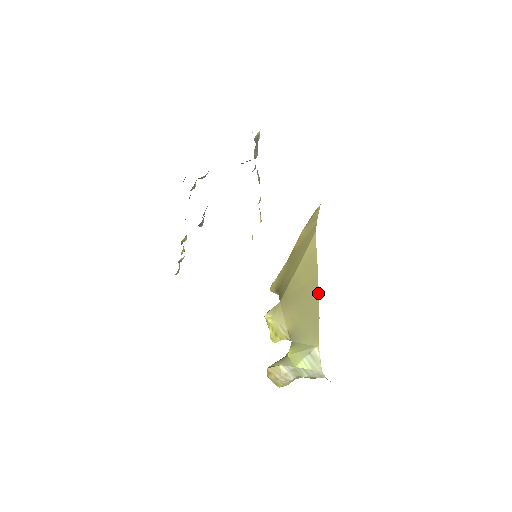
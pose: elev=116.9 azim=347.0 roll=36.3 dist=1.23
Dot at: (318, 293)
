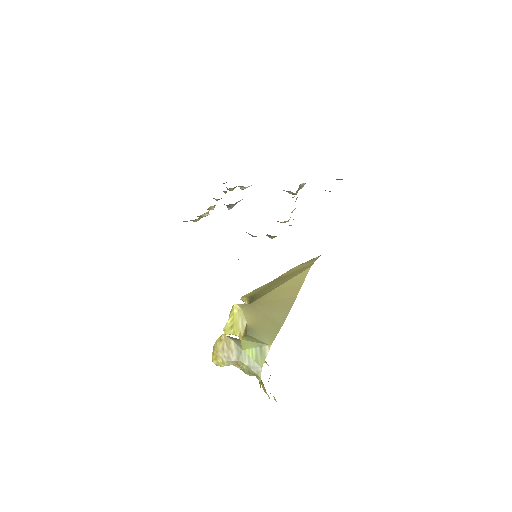
Dot at: (290, 308)
